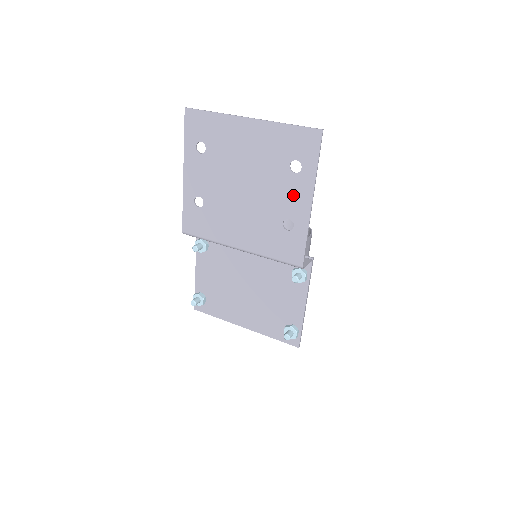
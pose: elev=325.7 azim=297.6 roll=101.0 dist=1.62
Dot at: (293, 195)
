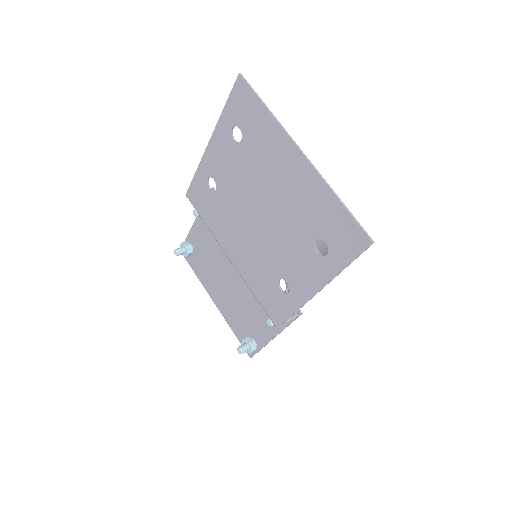
Dot at: (303, 268)
